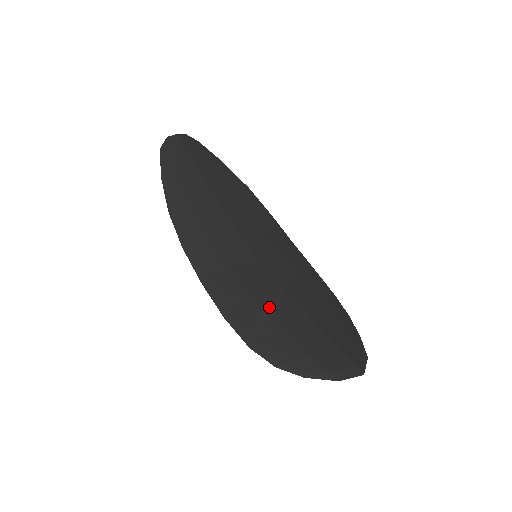
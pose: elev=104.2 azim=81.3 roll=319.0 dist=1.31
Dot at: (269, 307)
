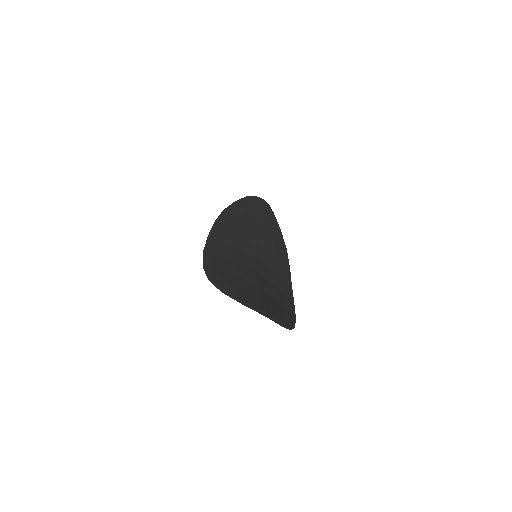
Dot at: (237, 268)
